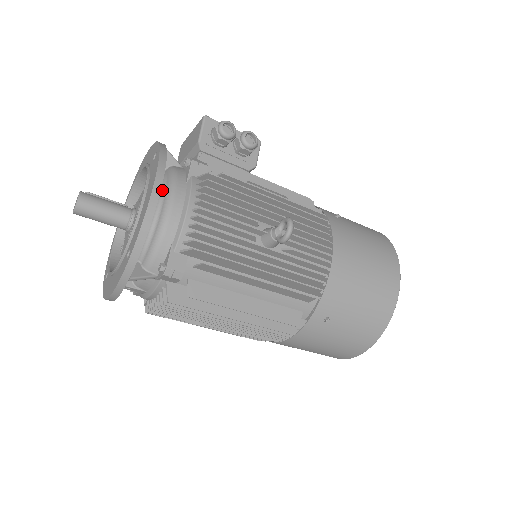
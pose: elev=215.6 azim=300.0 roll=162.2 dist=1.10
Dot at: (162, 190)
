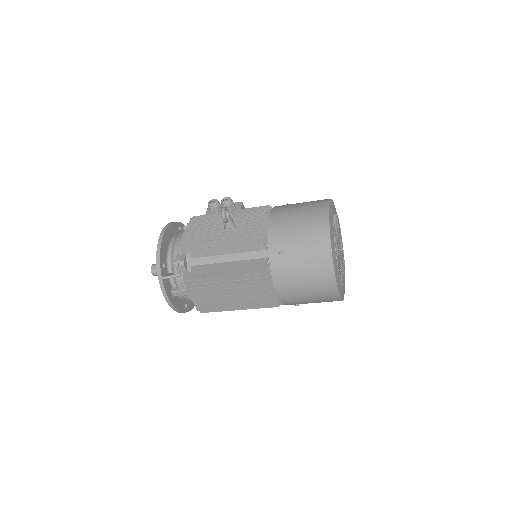
Dot at: occluded
